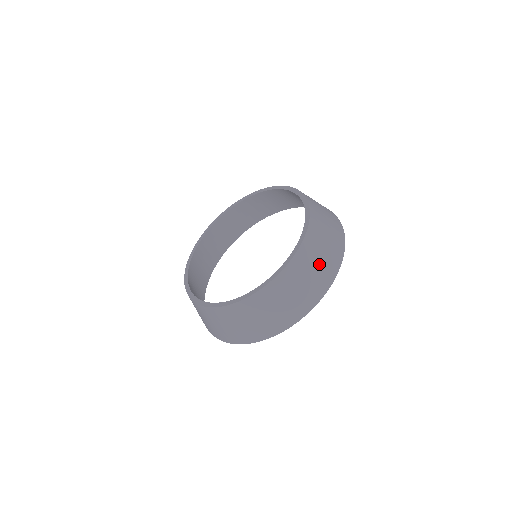
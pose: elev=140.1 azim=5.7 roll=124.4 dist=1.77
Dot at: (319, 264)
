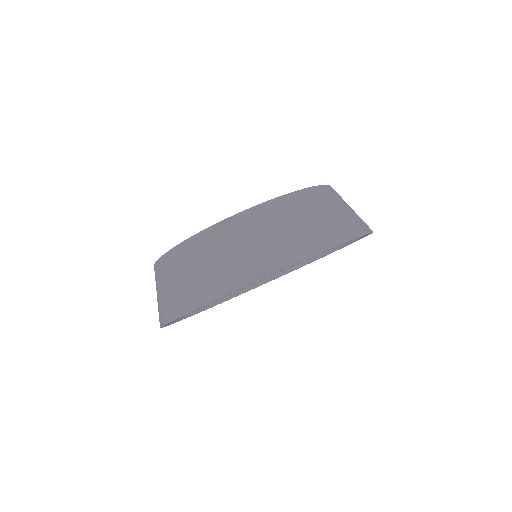
Dot at: (298, 228)
